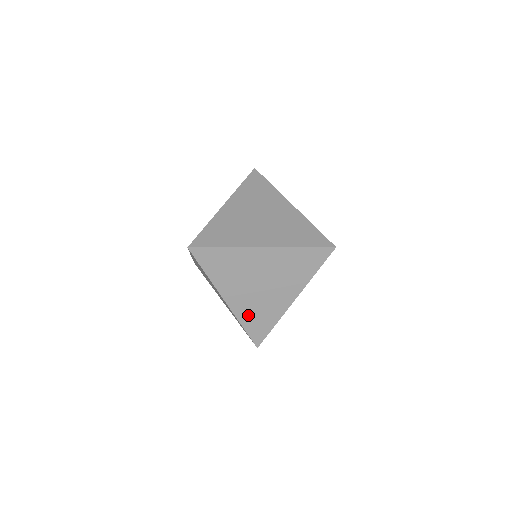
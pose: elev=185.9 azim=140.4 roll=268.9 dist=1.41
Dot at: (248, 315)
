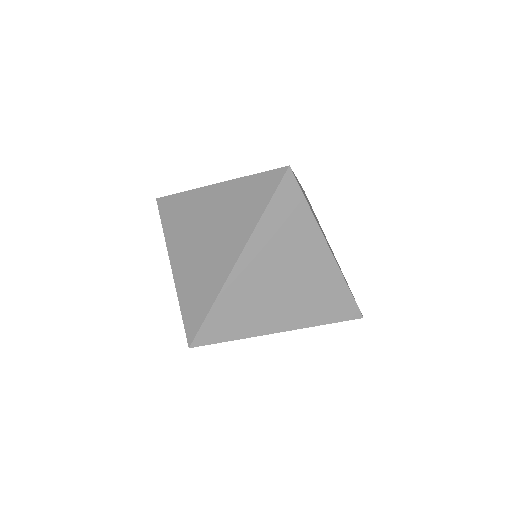
Dot at: occluded
